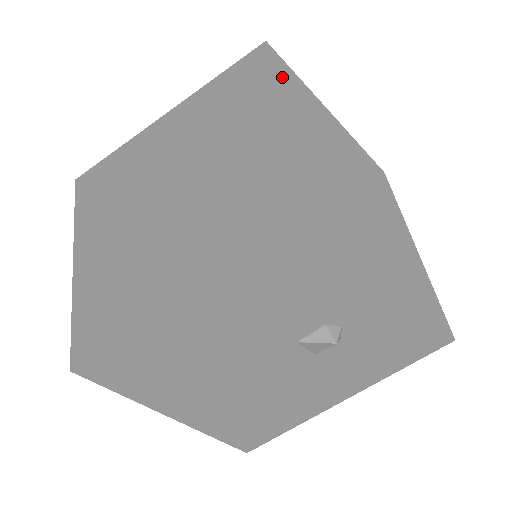
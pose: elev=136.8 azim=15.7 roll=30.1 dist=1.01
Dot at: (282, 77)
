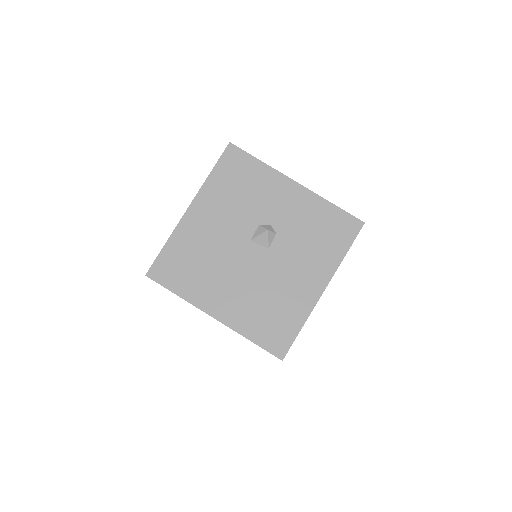
Dot at: occluded
